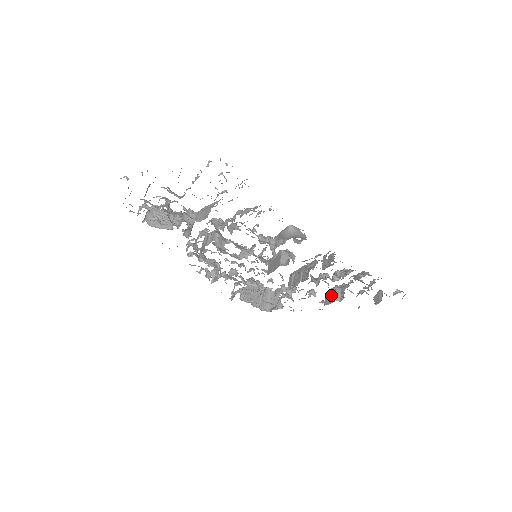
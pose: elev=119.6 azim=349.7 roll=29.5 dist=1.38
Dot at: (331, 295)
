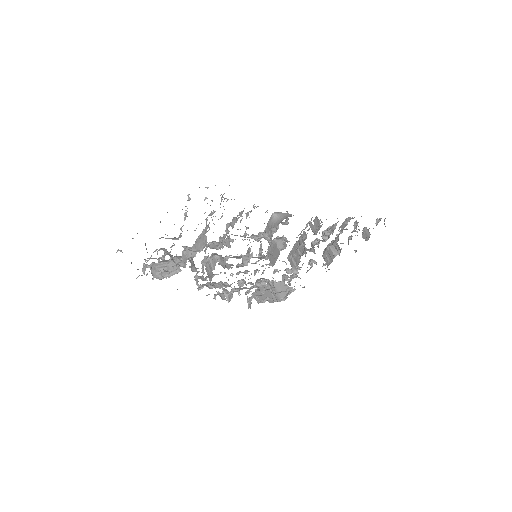
Dot at: (328, 255)
